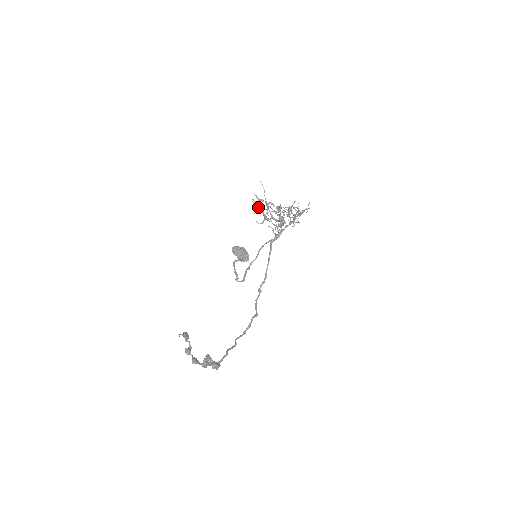
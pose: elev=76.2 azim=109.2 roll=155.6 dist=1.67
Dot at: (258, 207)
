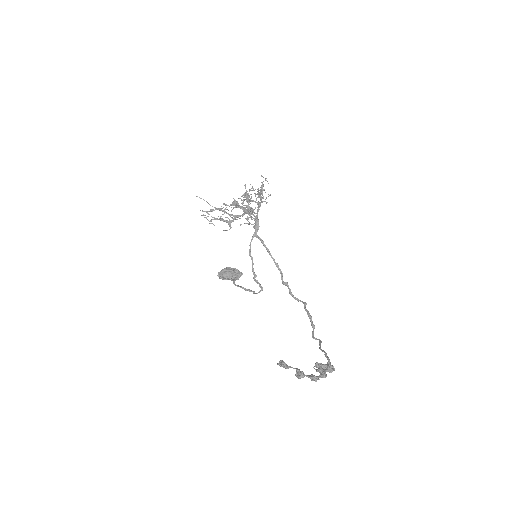
Dot at: (213, 219)
